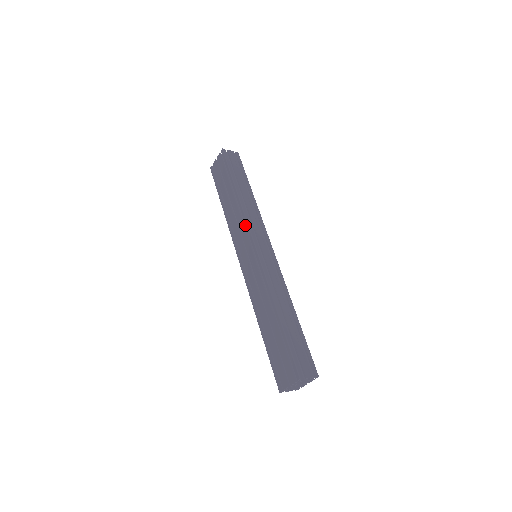
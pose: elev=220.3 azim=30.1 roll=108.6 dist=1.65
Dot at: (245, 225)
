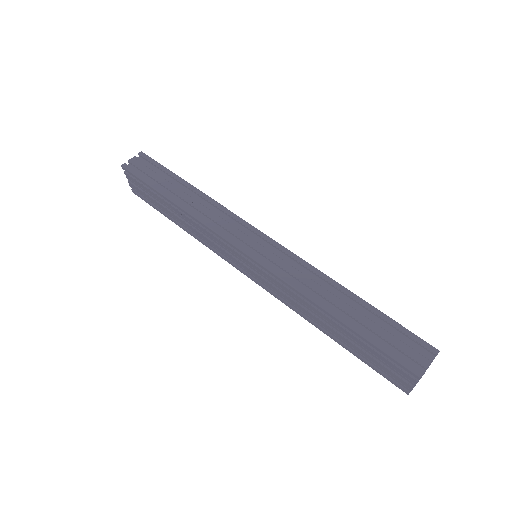
Dot at: occluded
